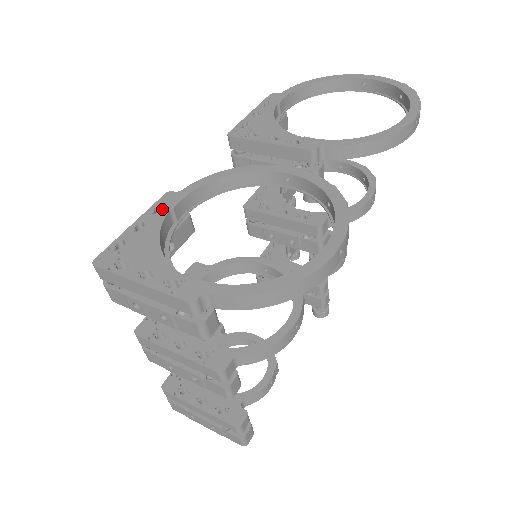
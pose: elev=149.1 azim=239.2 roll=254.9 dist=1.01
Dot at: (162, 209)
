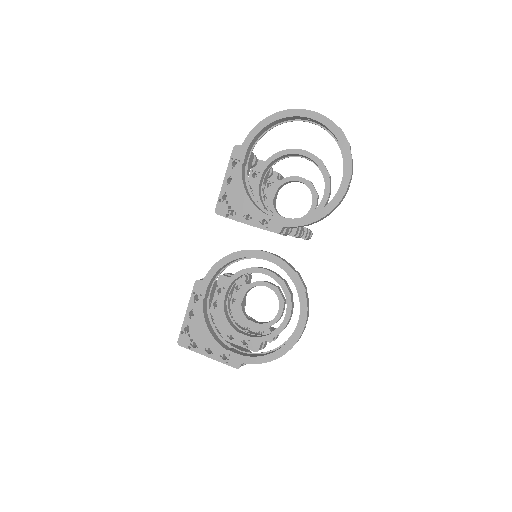
Dot at: (197, 294)
